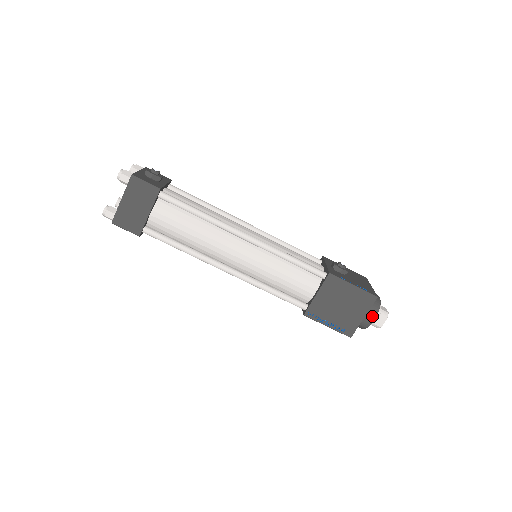
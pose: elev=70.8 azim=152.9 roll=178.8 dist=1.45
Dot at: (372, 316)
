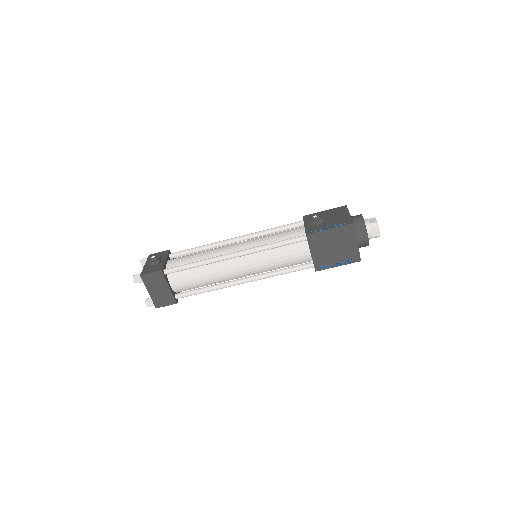
Dot at: (364, 236)
